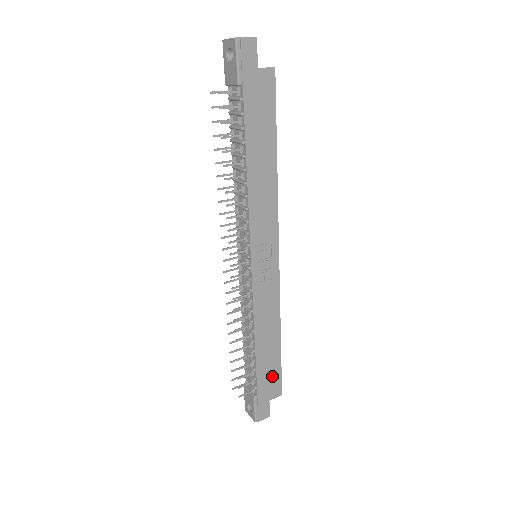
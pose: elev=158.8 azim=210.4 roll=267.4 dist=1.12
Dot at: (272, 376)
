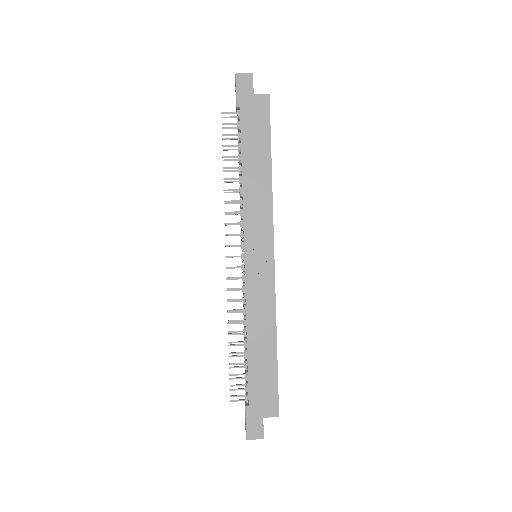
Dot at: (267, 388)
